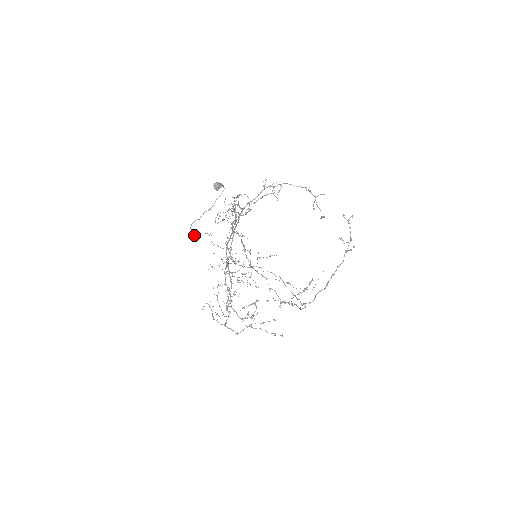
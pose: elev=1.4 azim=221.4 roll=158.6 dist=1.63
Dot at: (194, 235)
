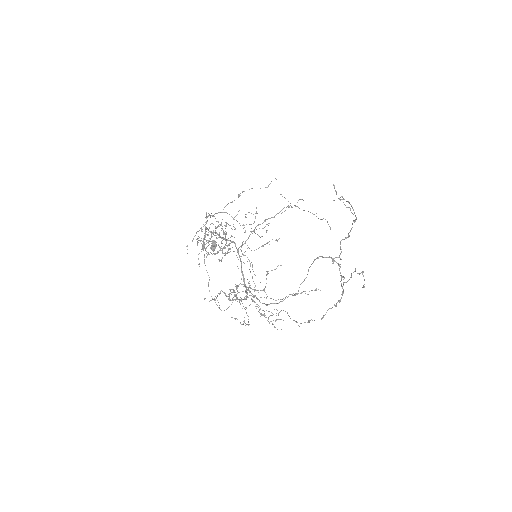
Dot at: occluded
